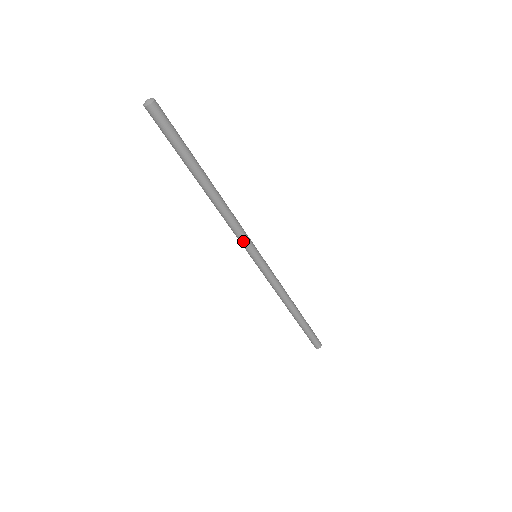
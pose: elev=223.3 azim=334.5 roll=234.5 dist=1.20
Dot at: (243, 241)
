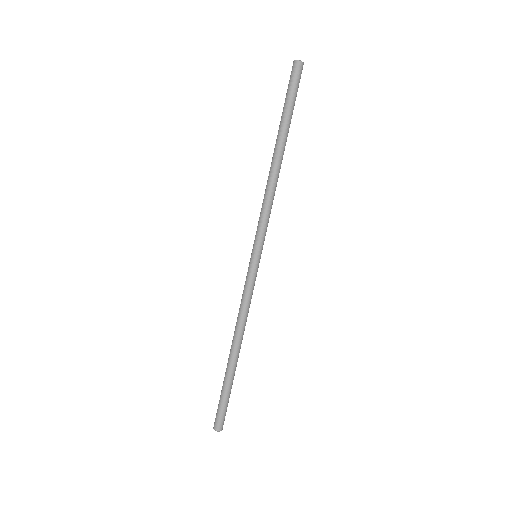
Dot at: (266, 228)
